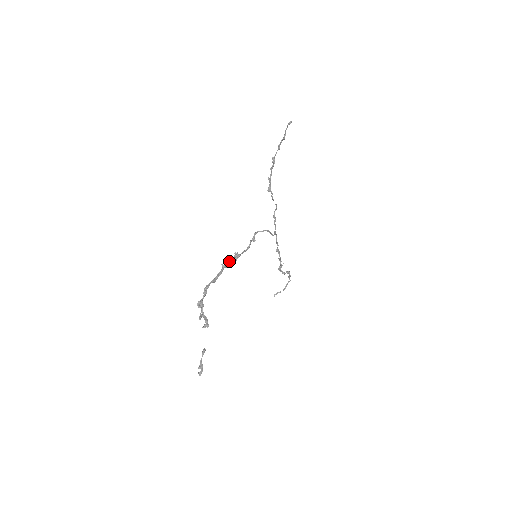
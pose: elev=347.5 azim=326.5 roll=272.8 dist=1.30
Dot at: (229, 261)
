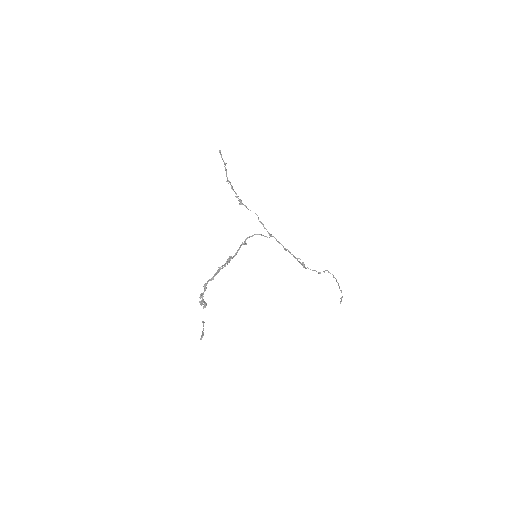
Dot at: (225, 264)
